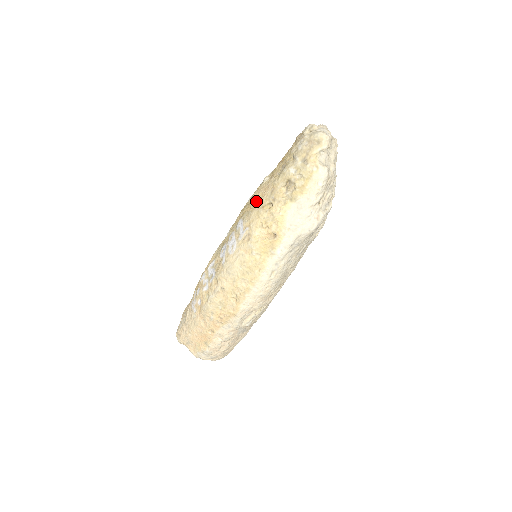
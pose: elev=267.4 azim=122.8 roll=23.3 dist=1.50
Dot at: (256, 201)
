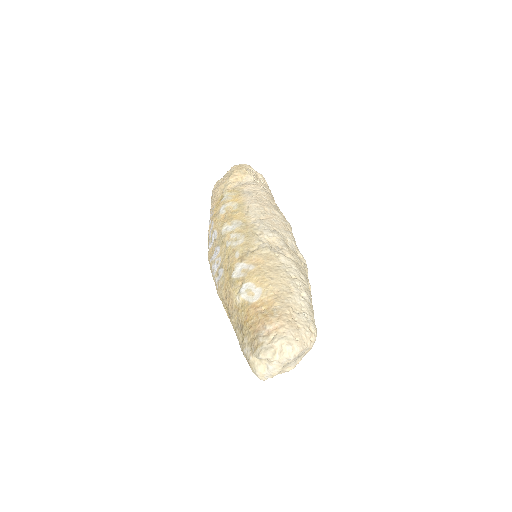
Dot at: (227, 293)
